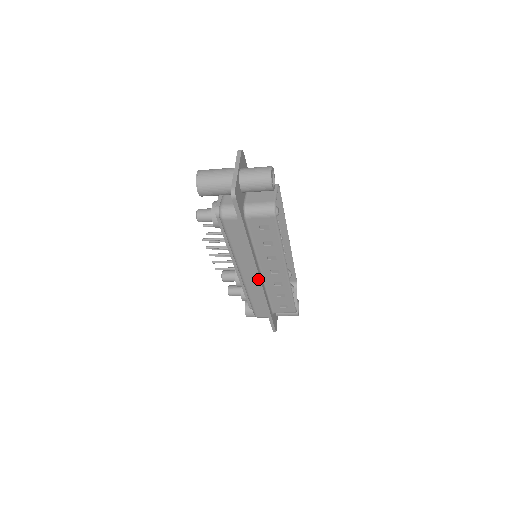
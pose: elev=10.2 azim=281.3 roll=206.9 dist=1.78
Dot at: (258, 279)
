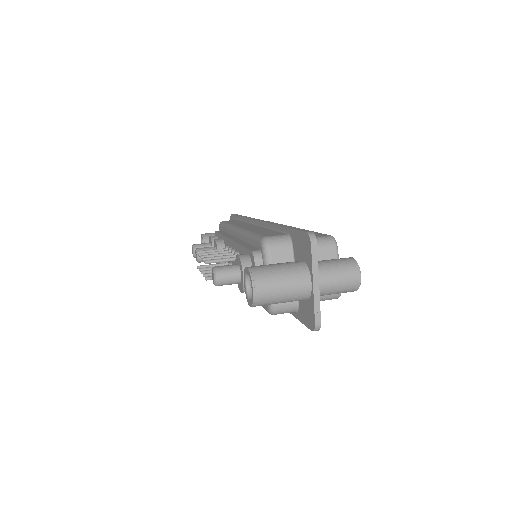
Dot at: occluded
